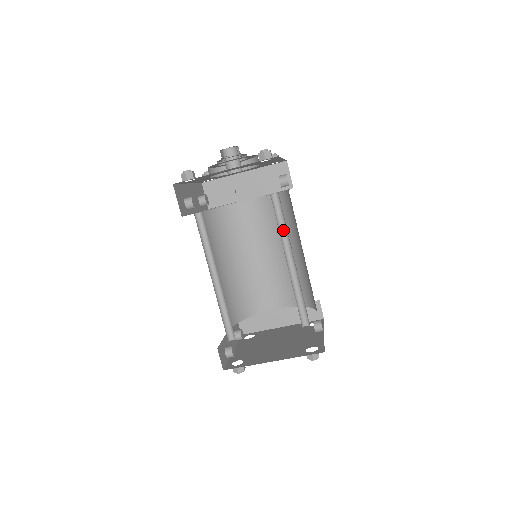
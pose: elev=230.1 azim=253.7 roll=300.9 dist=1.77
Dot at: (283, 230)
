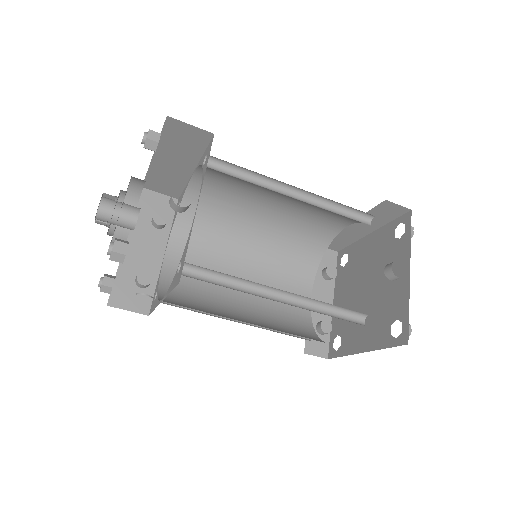
Dot at: (236, 278)
